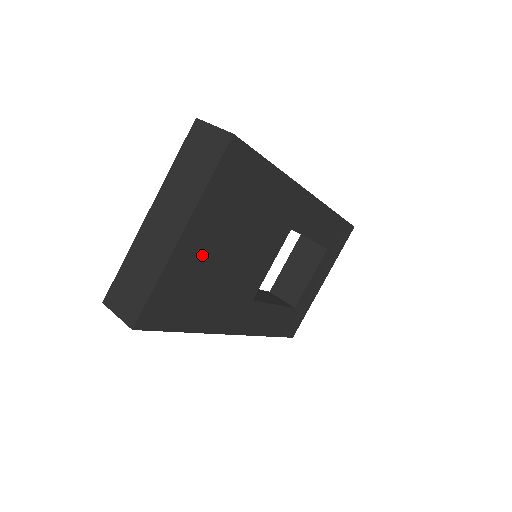
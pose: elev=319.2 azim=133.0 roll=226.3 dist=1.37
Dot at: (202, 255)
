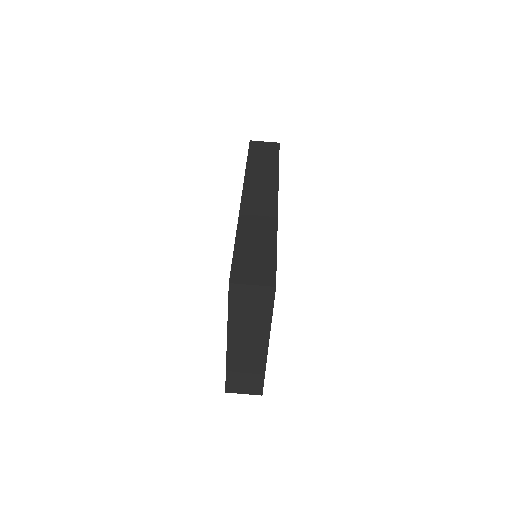
Dot at: occluded
